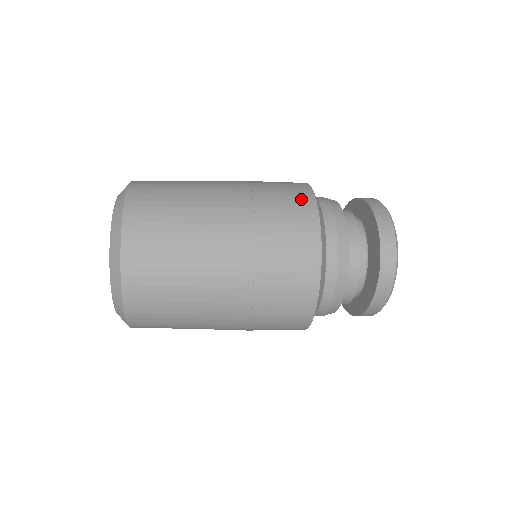
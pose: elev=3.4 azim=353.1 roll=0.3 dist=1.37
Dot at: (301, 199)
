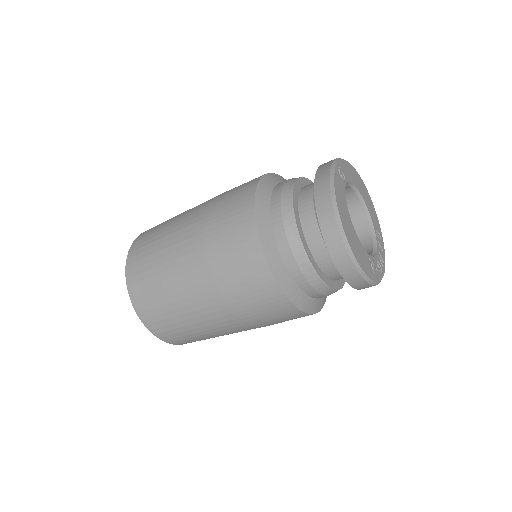
Dot at: (243, 228)
